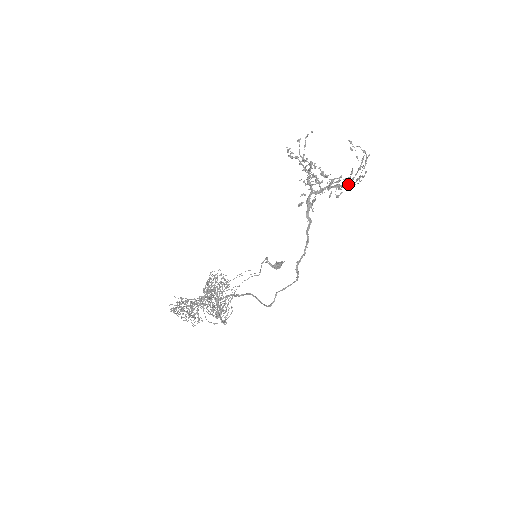
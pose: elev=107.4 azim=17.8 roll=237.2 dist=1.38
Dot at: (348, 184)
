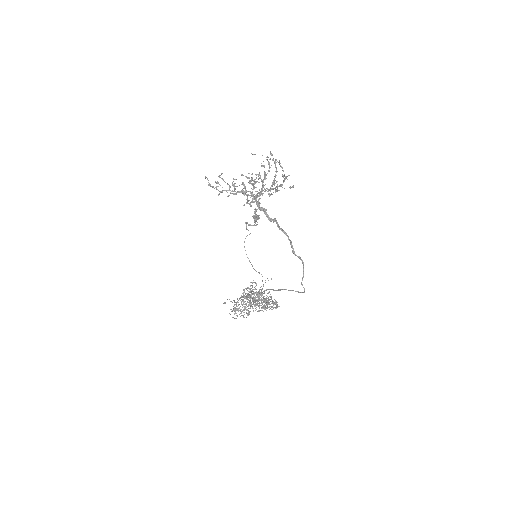
Dot at: (281, 186)
